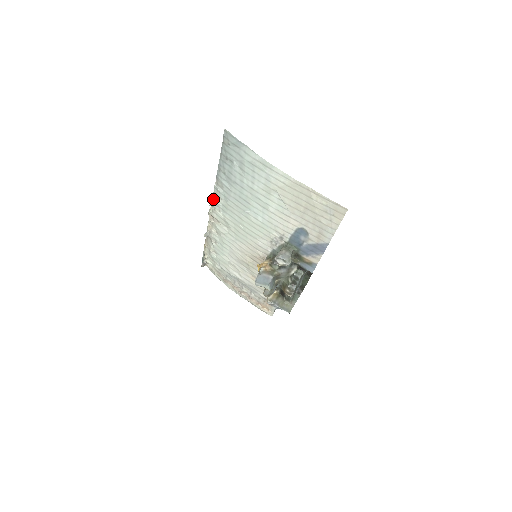
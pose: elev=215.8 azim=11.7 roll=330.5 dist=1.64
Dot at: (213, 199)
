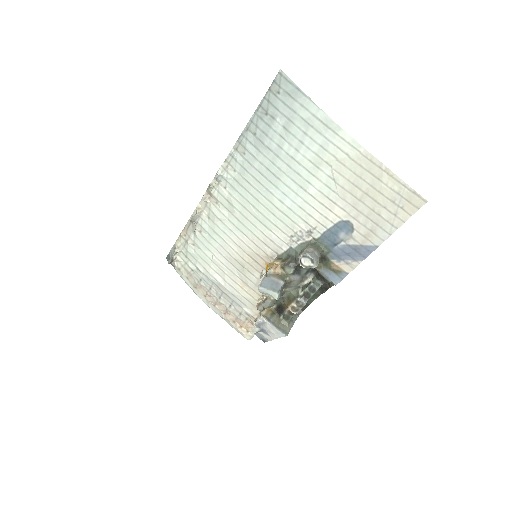
Dot at: (221, 169)
